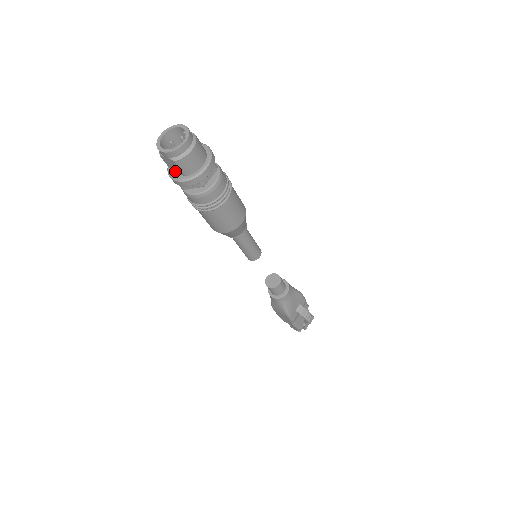
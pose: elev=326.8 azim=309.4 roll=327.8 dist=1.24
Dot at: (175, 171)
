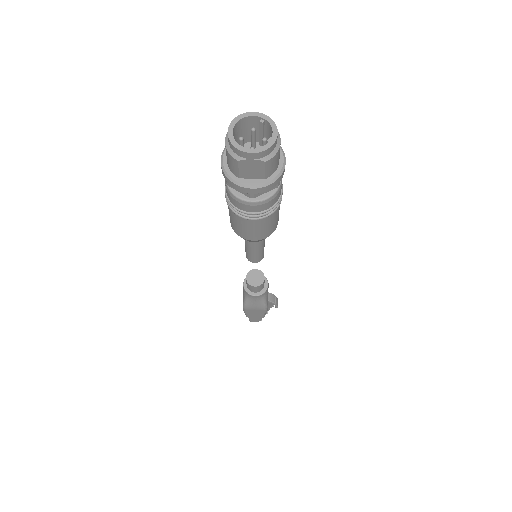
Dot at: (248, 176)
